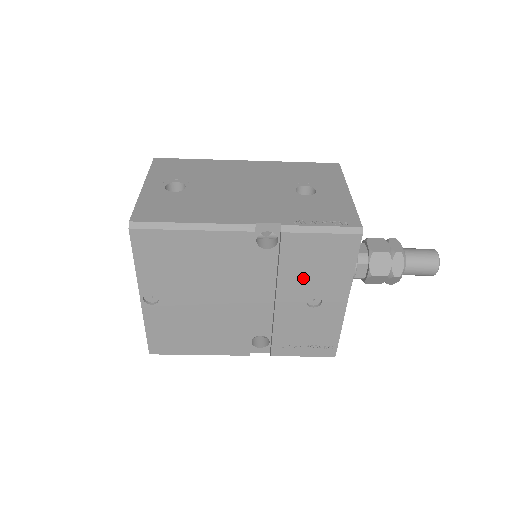
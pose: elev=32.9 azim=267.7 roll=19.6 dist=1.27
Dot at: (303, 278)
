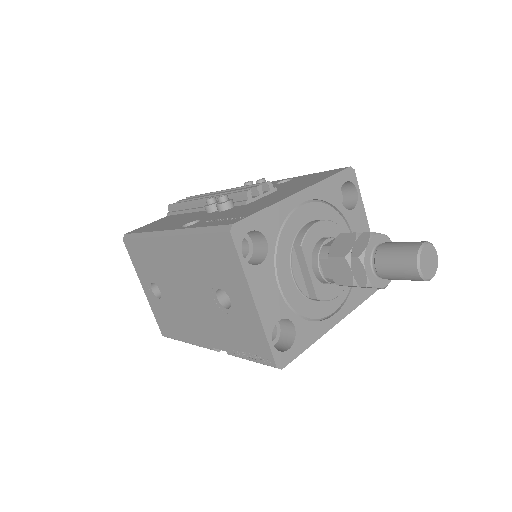
Dot at: occluded
